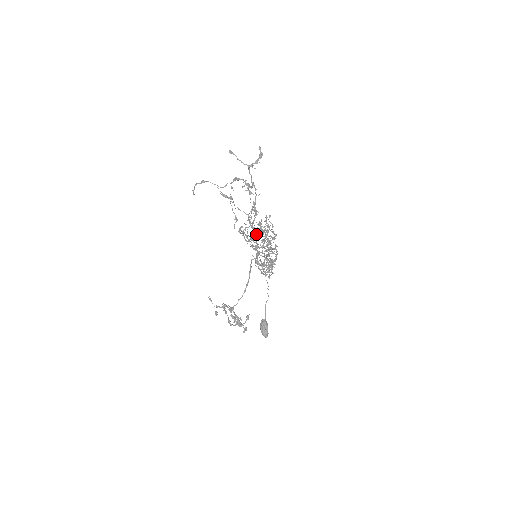
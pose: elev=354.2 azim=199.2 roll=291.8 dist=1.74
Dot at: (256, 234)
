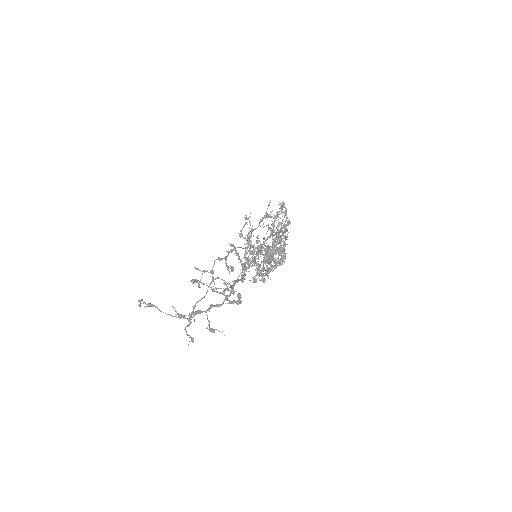
Dot at: occluded
